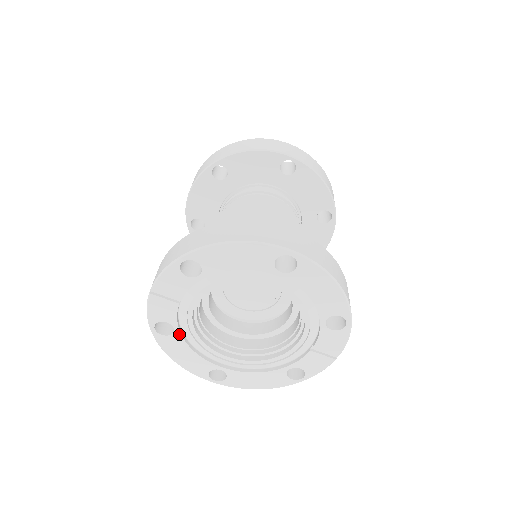
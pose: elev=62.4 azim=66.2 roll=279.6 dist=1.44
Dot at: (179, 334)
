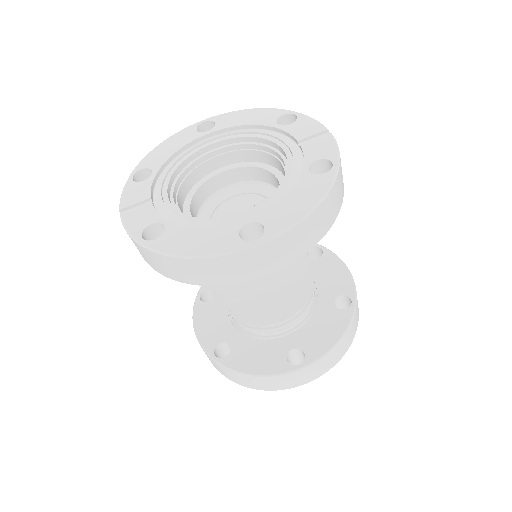
Dot at: (172, 225)
